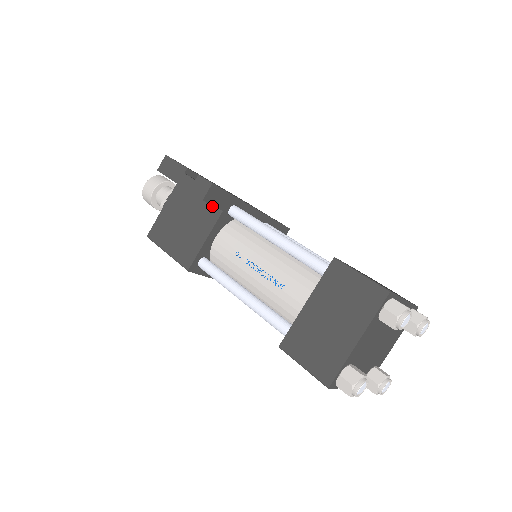
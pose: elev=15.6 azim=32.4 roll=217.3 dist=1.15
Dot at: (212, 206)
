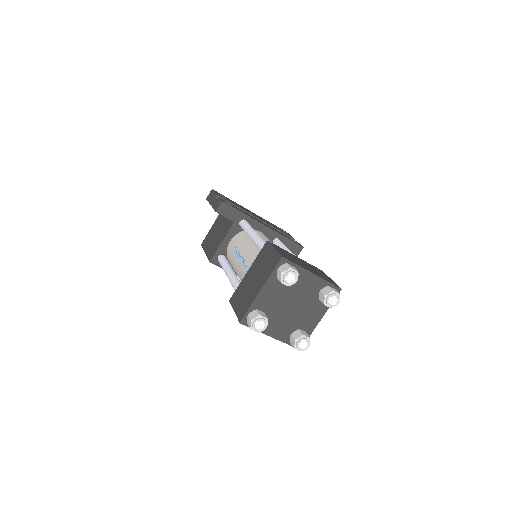
Dot at: occluded
